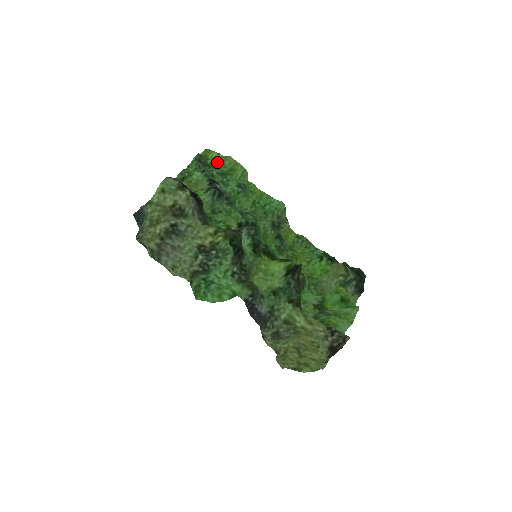
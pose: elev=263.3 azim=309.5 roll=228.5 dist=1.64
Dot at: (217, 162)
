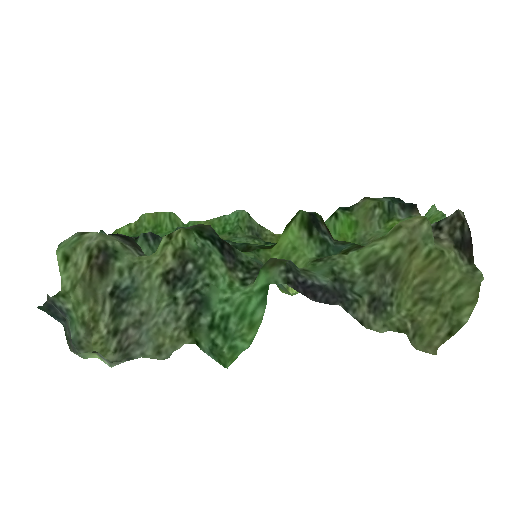
Dot at: (134, 234)
